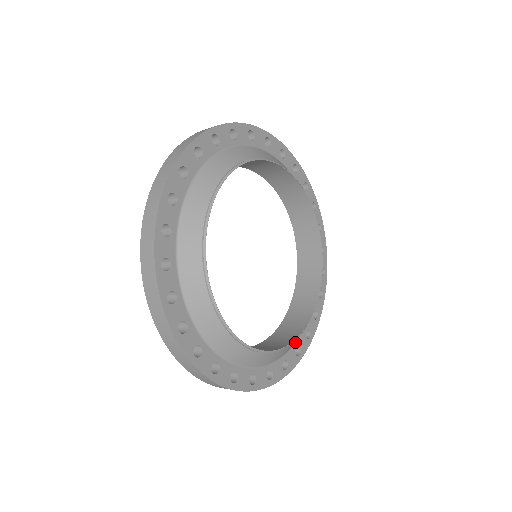
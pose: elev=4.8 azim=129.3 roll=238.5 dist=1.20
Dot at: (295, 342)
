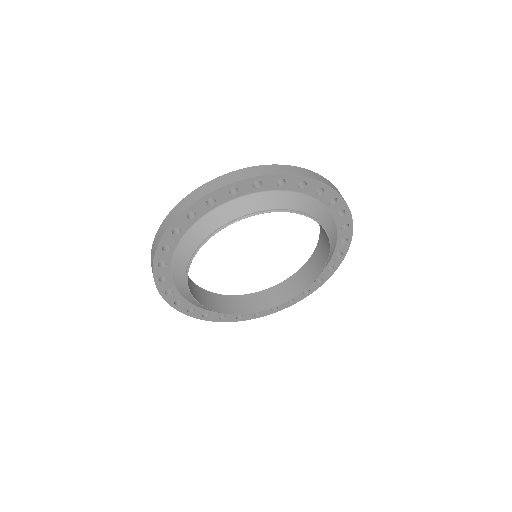
Dot at: occluded
